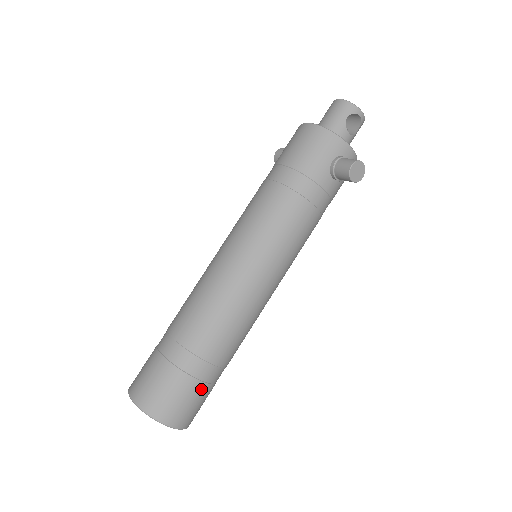
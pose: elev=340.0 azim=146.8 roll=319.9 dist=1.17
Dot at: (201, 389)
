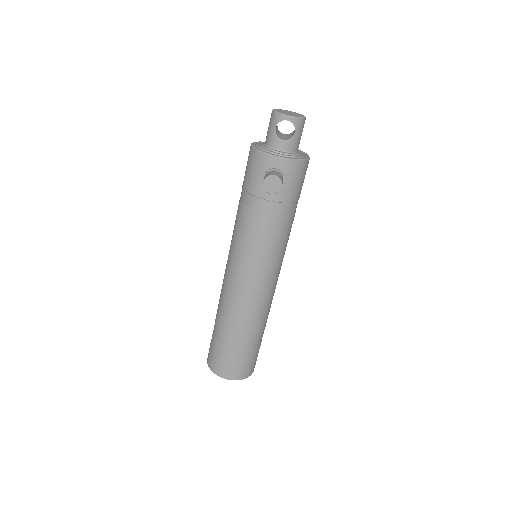
Dot at: (235, 356)
